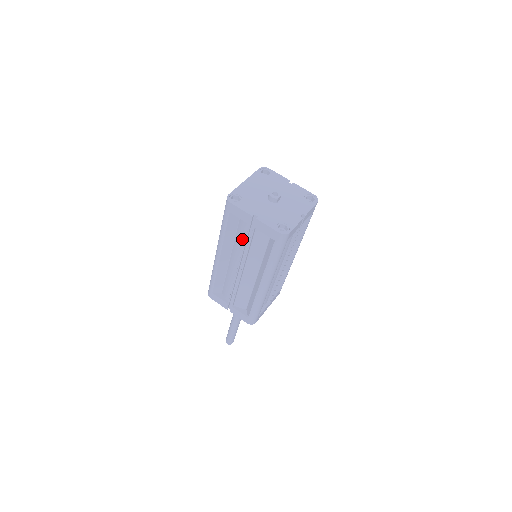
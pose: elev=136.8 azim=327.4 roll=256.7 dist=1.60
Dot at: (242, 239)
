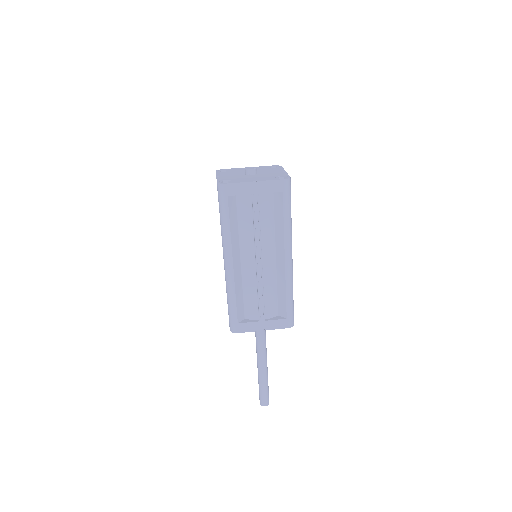
Dot at: occluded
